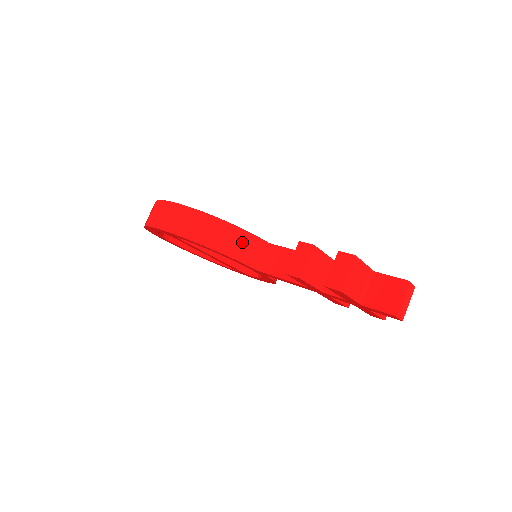
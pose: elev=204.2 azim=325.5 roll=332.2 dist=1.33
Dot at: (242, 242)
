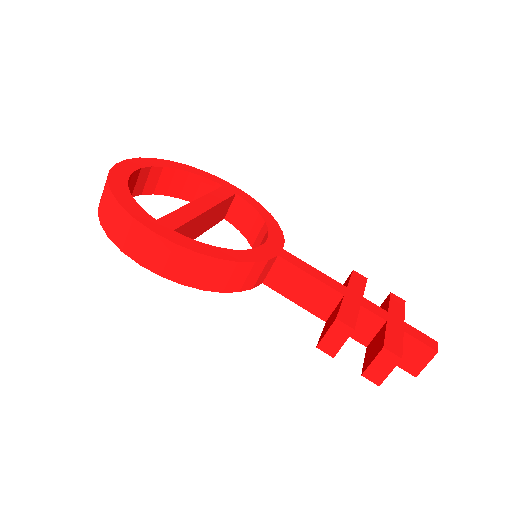
Dot at: (251, 274)
